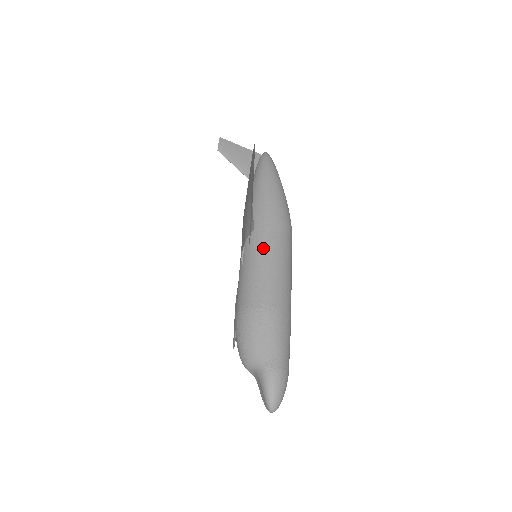
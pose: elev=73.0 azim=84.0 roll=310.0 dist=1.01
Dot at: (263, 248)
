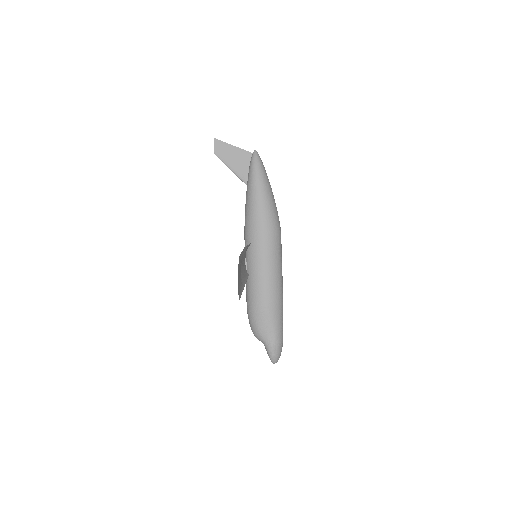
Dot at: (259, 261)
